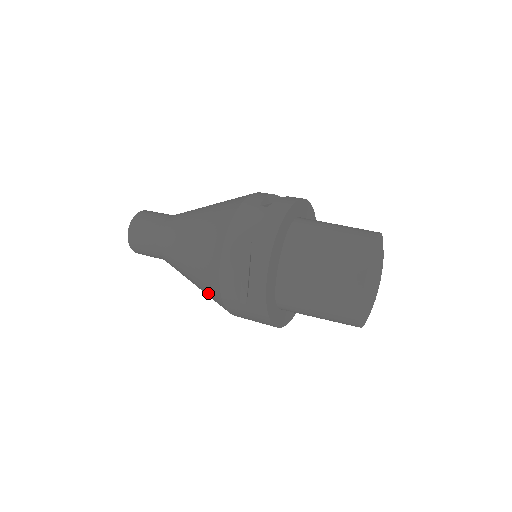
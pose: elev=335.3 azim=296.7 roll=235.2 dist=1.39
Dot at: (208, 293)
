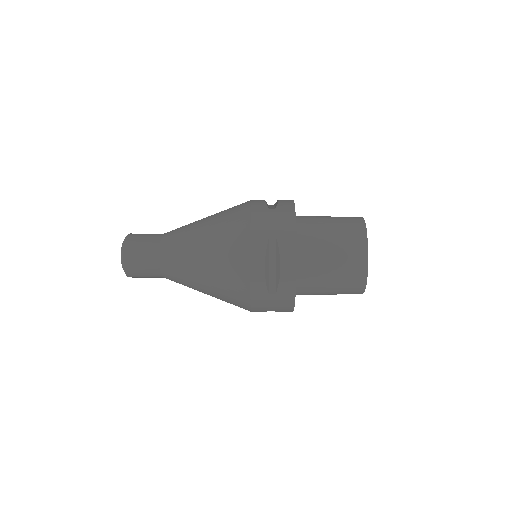
Dot at: (229, 295)
